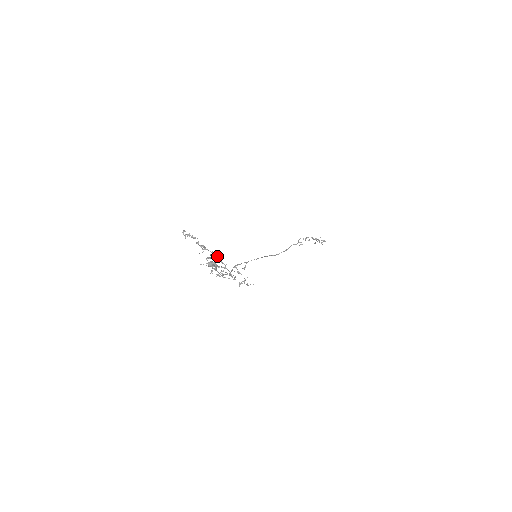
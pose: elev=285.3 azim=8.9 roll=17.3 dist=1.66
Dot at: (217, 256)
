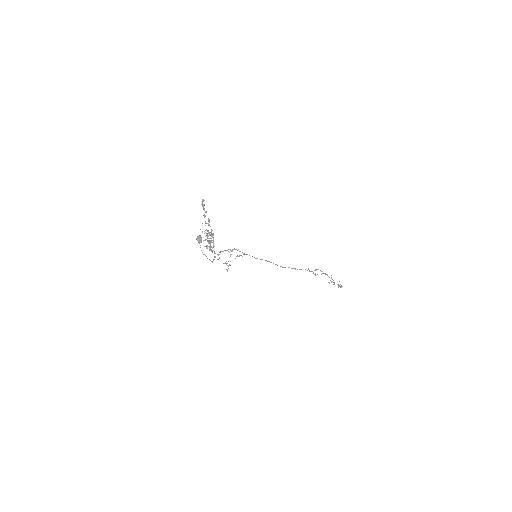
Dot at: occluded
